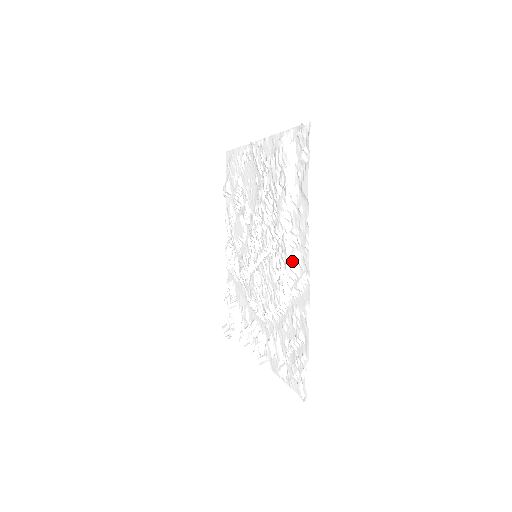
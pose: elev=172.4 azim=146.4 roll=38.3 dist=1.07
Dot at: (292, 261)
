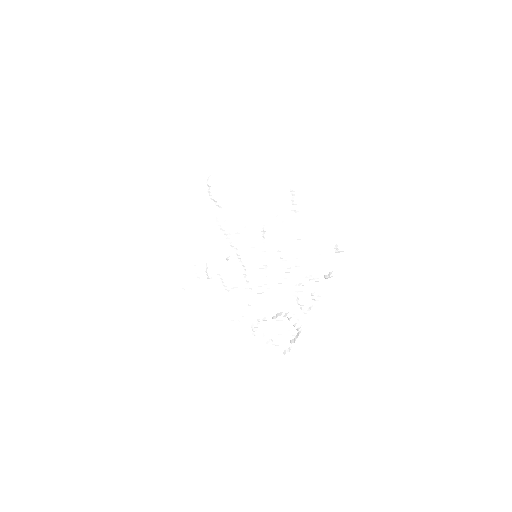
Dot at: (280, 196)
